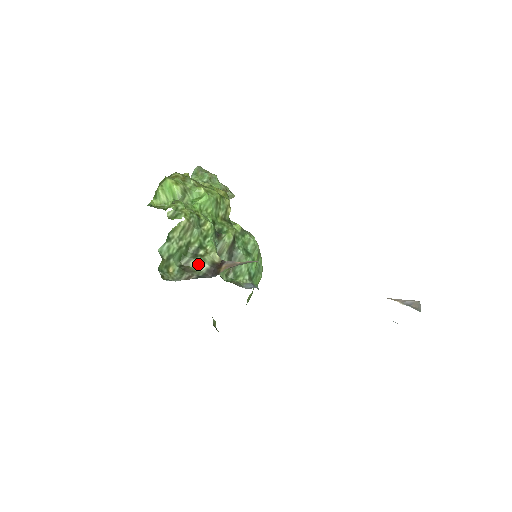
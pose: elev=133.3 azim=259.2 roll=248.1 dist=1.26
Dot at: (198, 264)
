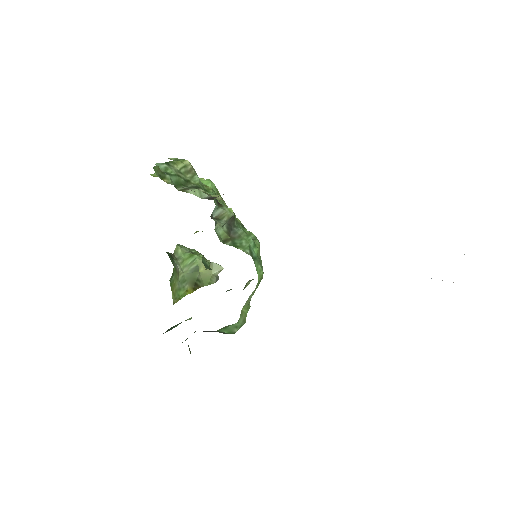
Dot at: (197, 193)
